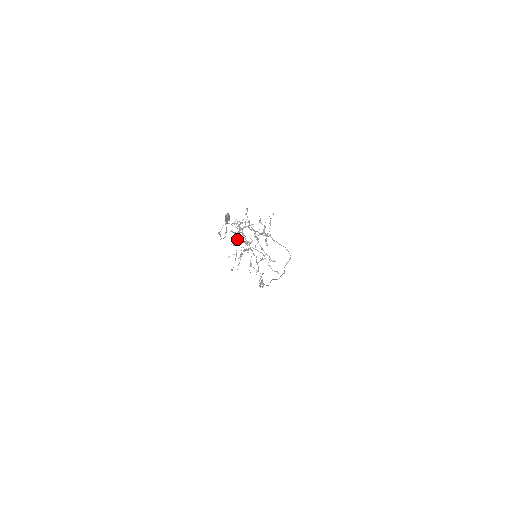
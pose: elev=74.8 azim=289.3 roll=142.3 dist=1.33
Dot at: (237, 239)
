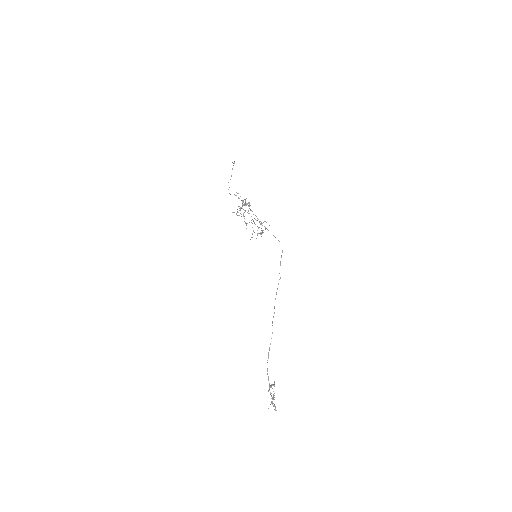
Dot at: (240, 209)
